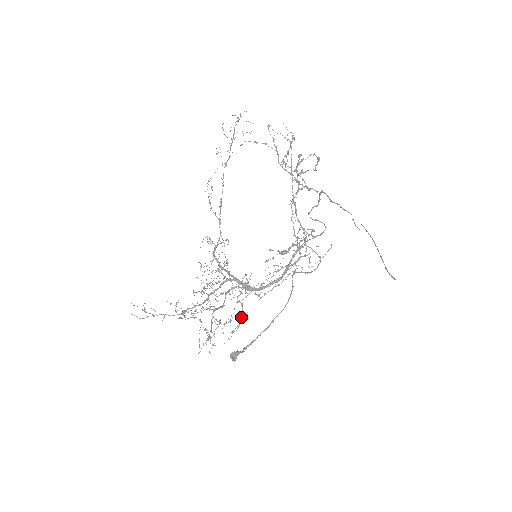
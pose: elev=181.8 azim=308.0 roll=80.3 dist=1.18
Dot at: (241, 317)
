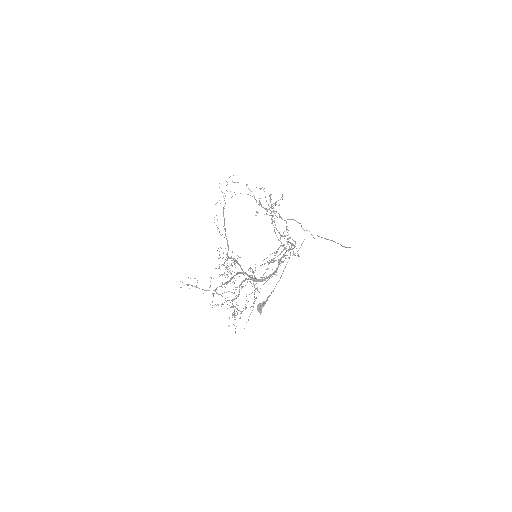
Dot at: occluded
